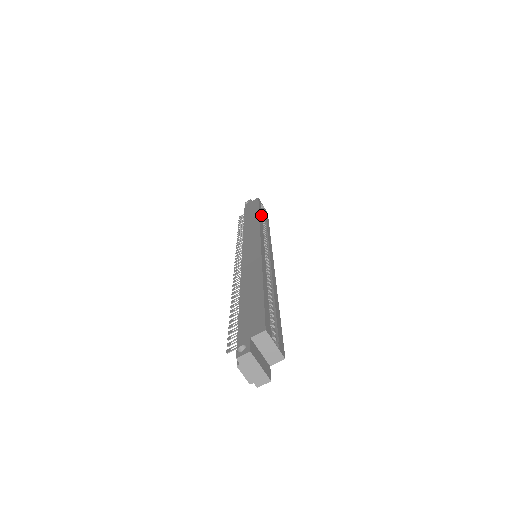
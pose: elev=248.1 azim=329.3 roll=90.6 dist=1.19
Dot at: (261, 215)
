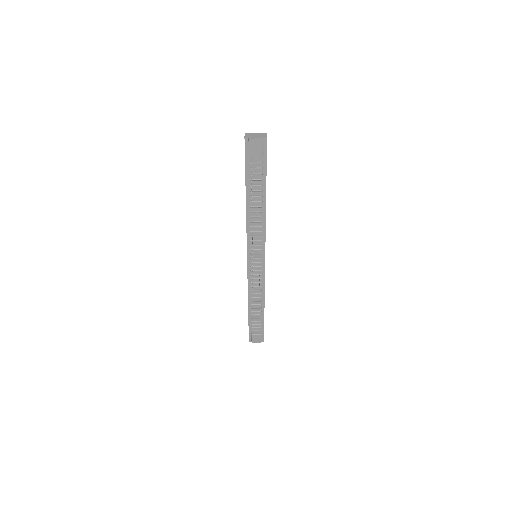
Dot at: occluded
